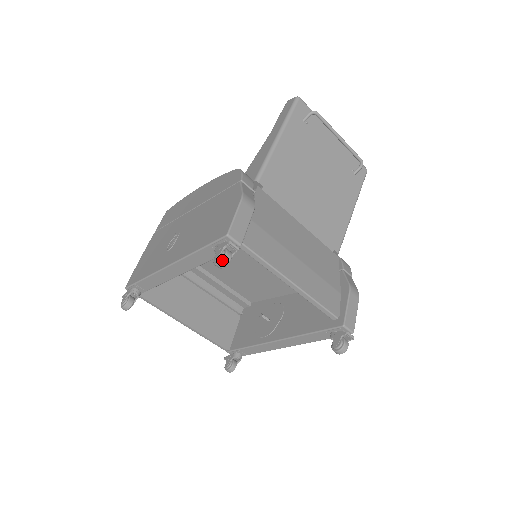
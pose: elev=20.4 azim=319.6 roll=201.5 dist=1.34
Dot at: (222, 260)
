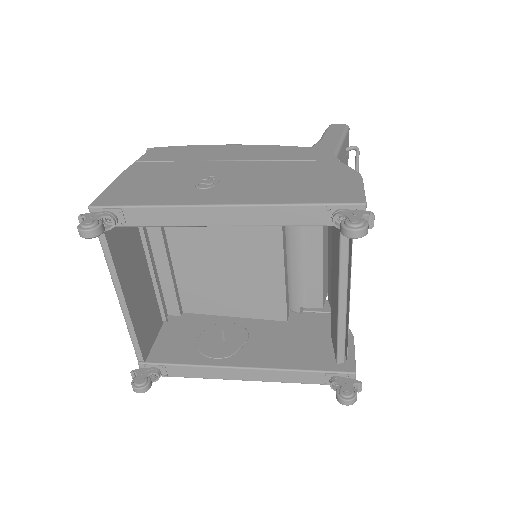
Dot at: (365, 228)
